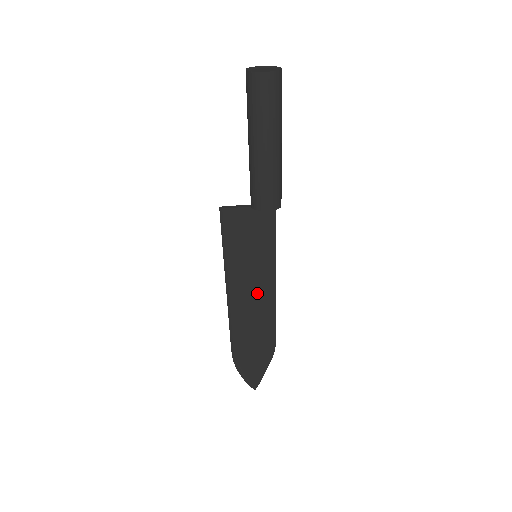
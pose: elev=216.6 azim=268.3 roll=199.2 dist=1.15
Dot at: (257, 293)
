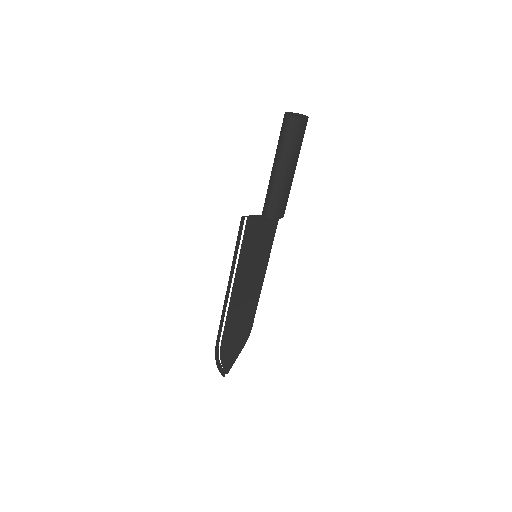
Dot at: (250, 287)
